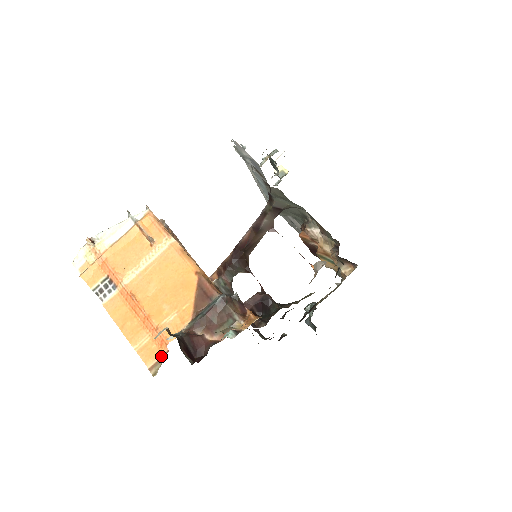
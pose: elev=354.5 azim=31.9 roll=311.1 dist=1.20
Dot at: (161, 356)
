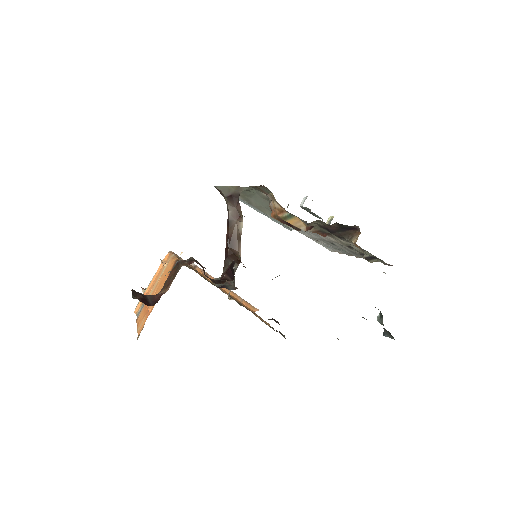
Dot at: (144, 324)
